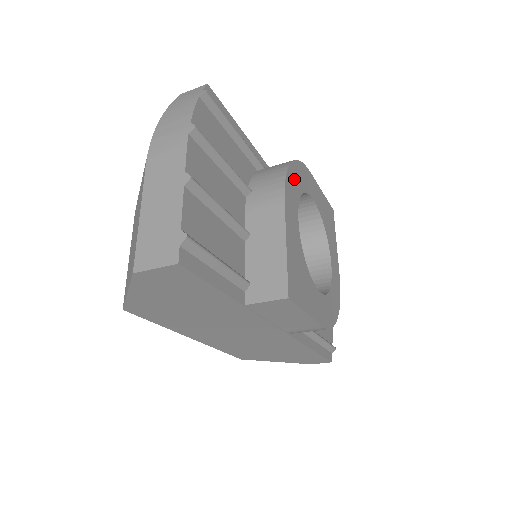
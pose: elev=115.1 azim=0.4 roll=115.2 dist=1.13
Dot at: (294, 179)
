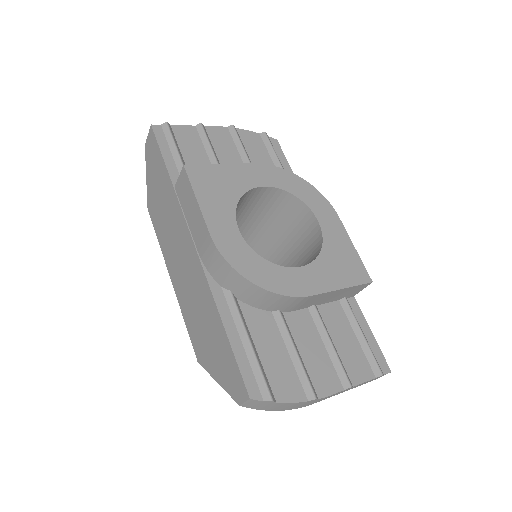
Dot at: (291, 181)
